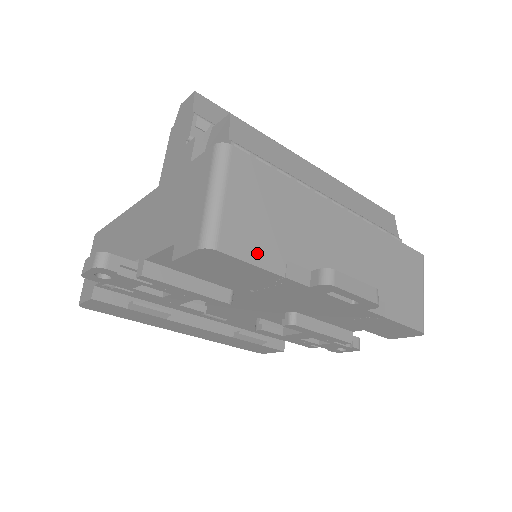
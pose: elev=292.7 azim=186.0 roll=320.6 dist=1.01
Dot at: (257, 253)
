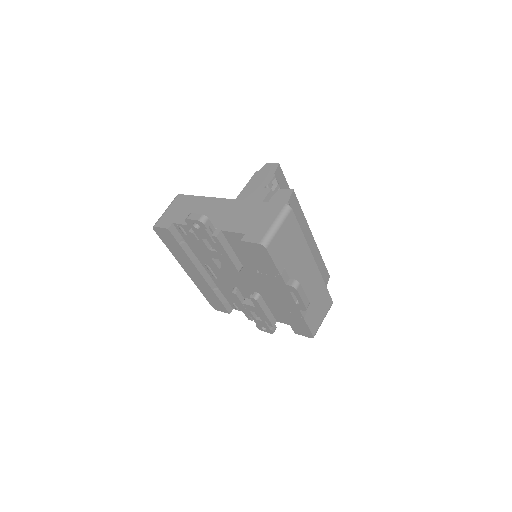
Dot at: (277, 258)
